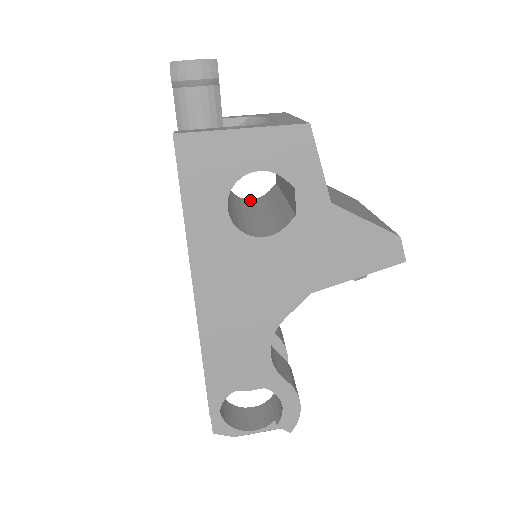
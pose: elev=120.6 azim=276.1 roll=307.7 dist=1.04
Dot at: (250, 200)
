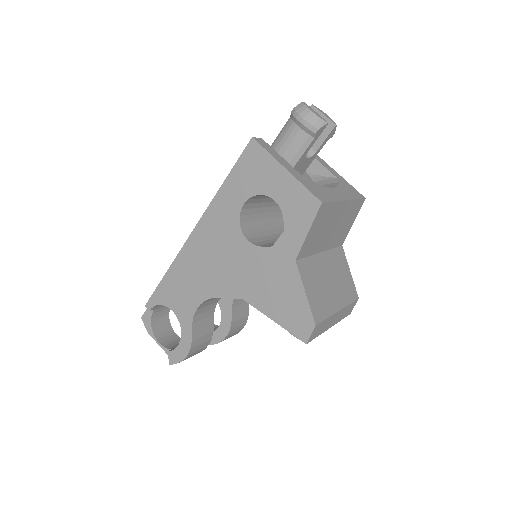
Dot at: occluded
